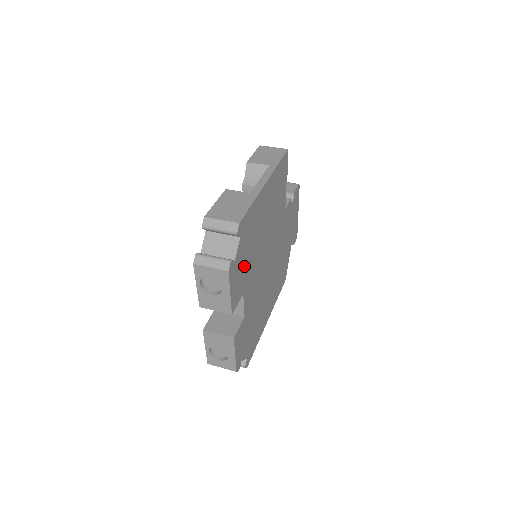
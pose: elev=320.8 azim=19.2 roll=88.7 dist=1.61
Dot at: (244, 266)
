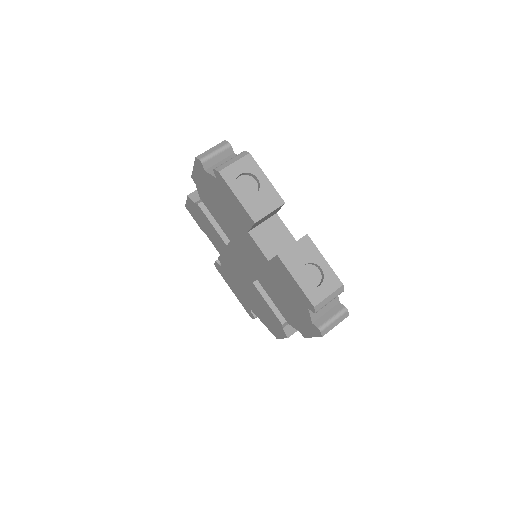
Dot at: occluded
